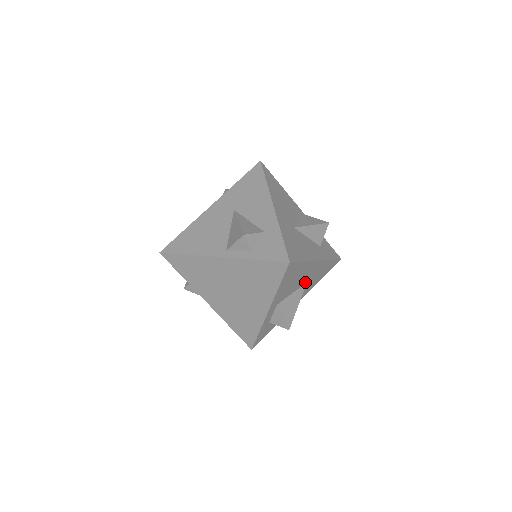
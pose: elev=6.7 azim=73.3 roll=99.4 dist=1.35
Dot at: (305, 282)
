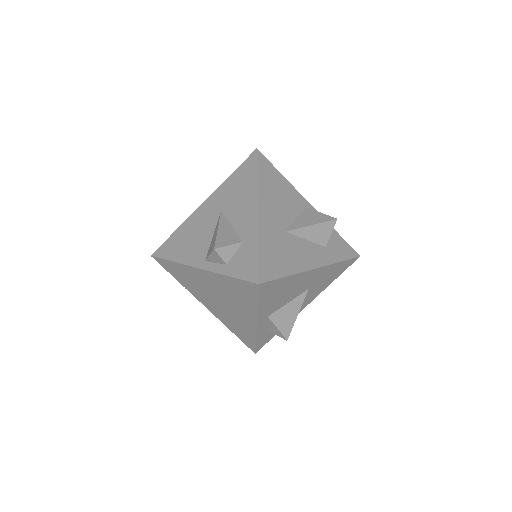
Dot at: (305, 289)
